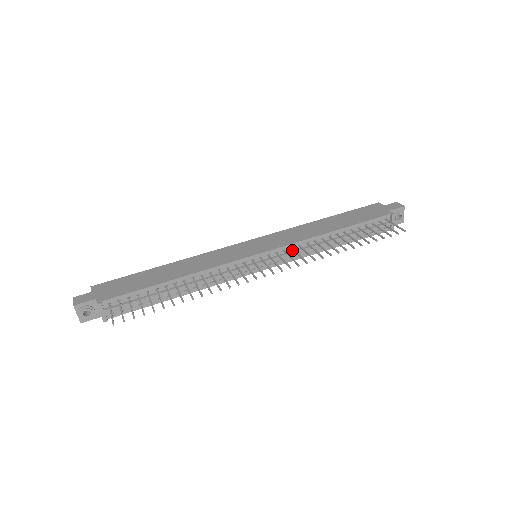
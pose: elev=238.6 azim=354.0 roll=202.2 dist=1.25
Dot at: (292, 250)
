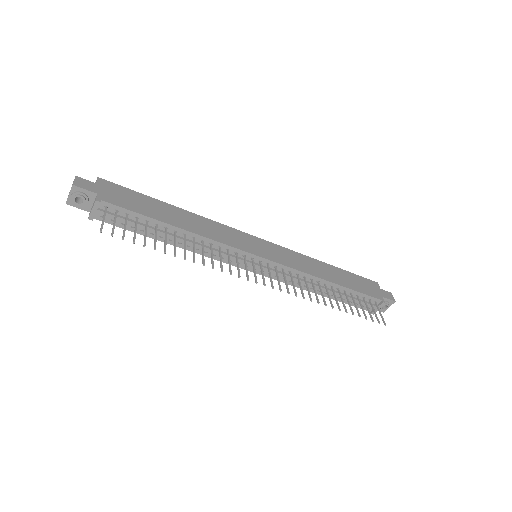
Dot at: (289, 273)
